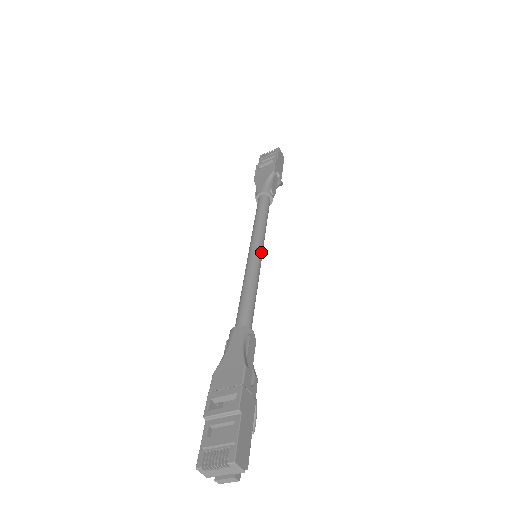
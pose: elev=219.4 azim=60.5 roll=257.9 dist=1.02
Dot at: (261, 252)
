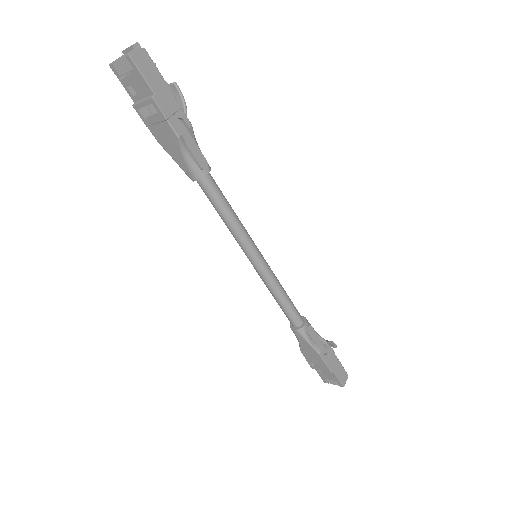
Dot at: (260, 257)
